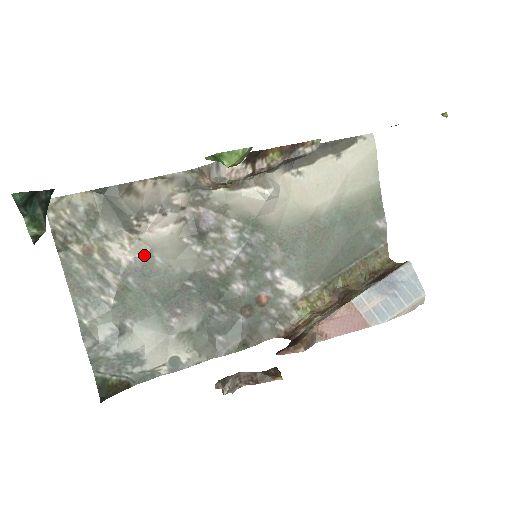
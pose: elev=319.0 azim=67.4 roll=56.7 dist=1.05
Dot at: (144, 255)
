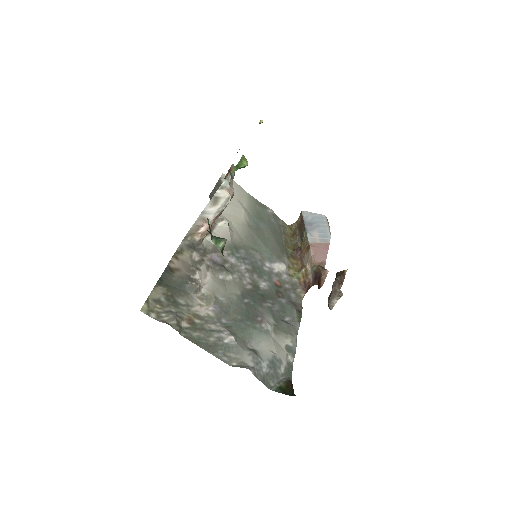
Dot at: (215, 301)
